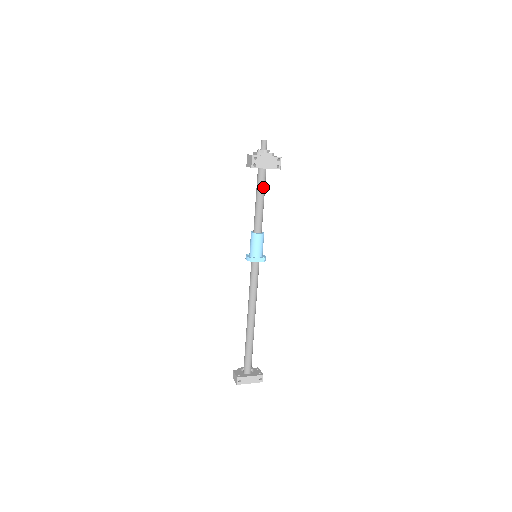
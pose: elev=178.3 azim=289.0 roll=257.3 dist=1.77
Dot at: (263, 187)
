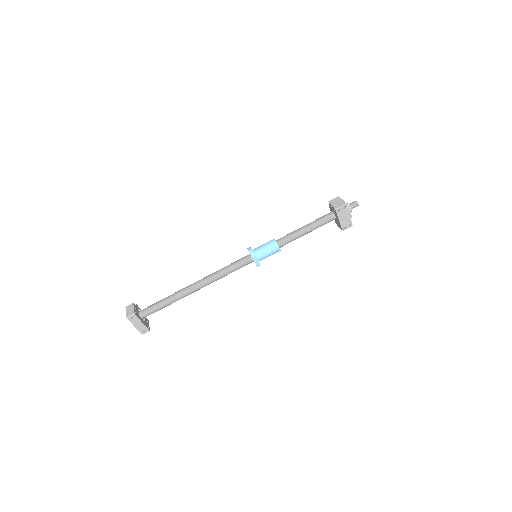
Dot at: (320, 226)
